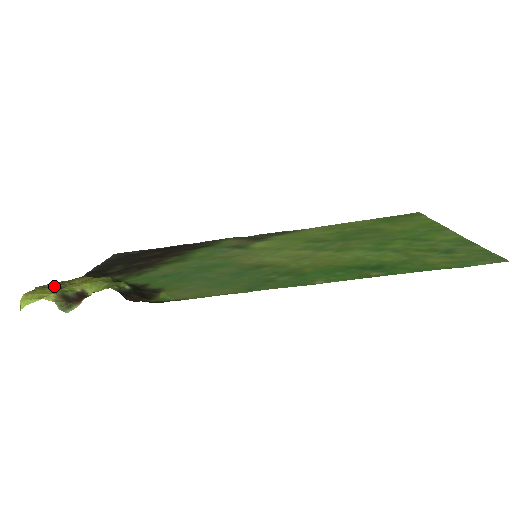
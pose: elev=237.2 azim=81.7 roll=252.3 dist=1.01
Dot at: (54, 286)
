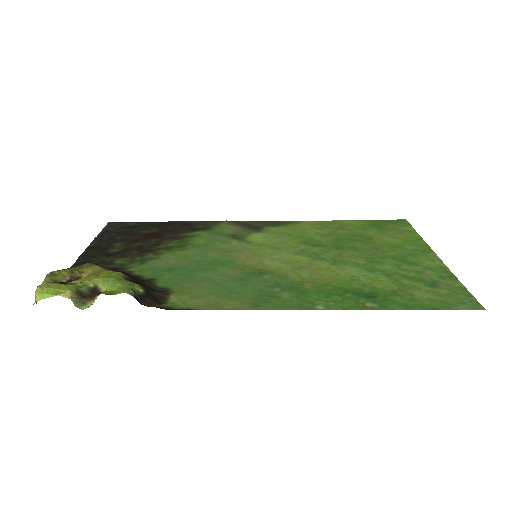
Dot at: (64, 275)
